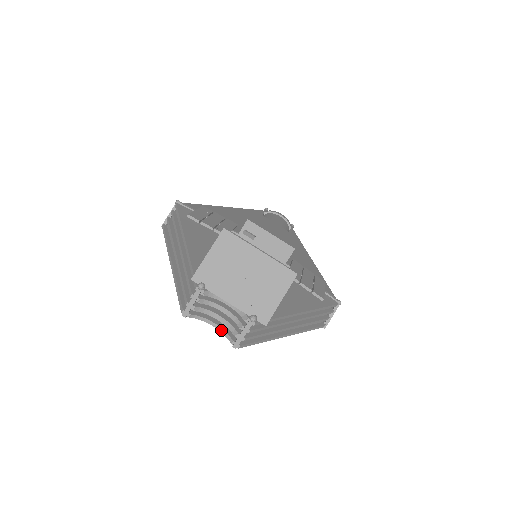
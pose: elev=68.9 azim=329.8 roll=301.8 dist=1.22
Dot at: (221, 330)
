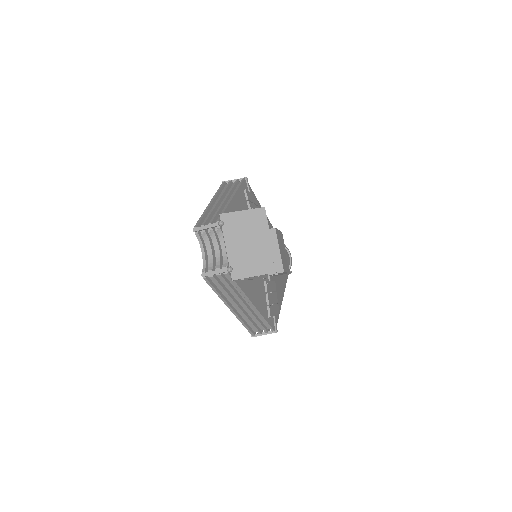
Dot at: (204, 260)
